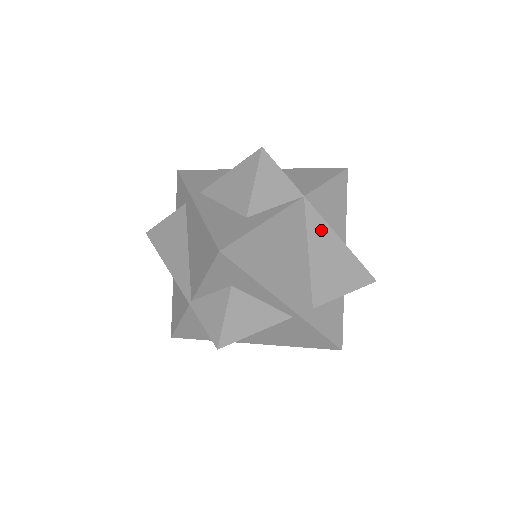
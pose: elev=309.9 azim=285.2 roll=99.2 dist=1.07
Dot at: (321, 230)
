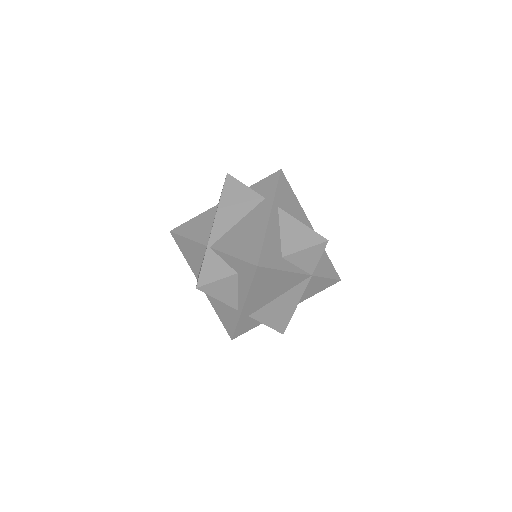
Dot at: (297, 294)
